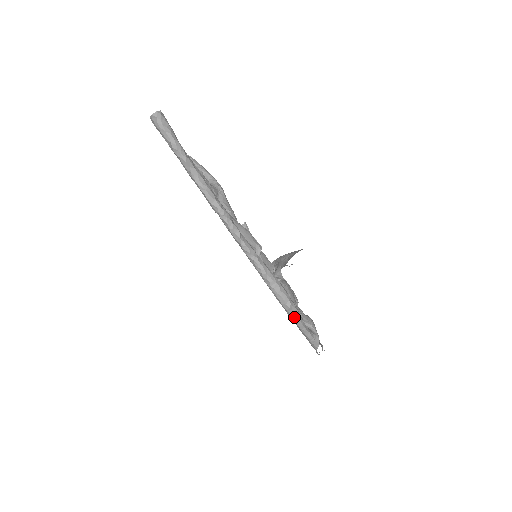
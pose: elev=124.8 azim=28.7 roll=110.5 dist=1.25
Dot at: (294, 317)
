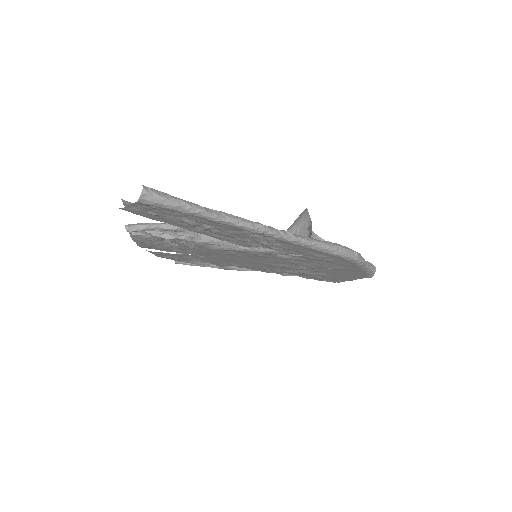
Dot at: (361, 261)
